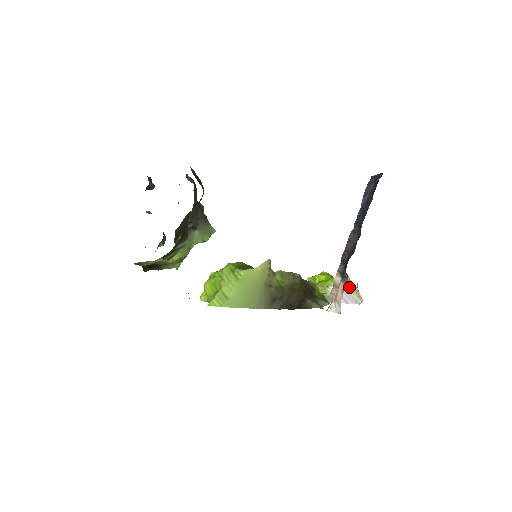
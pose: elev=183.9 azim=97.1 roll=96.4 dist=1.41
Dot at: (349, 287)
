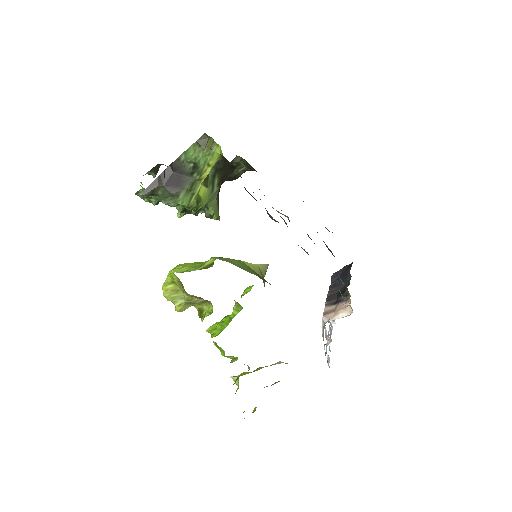
Dot at: occluded
